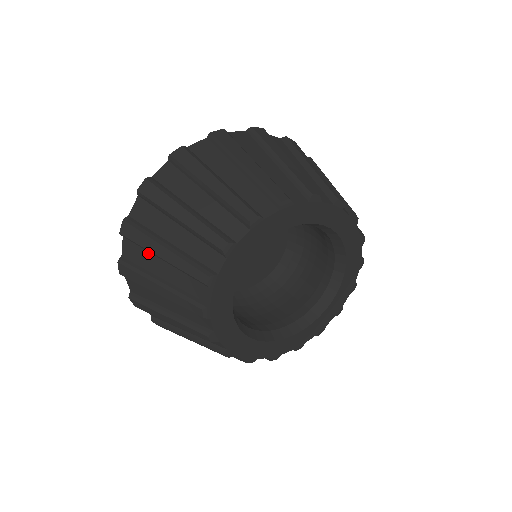
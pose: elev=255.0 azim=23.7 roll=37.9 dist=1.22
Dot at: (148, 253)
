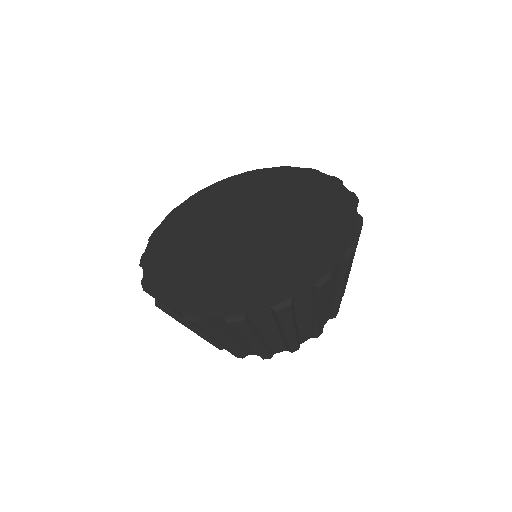
Dot at: (235, 331)
